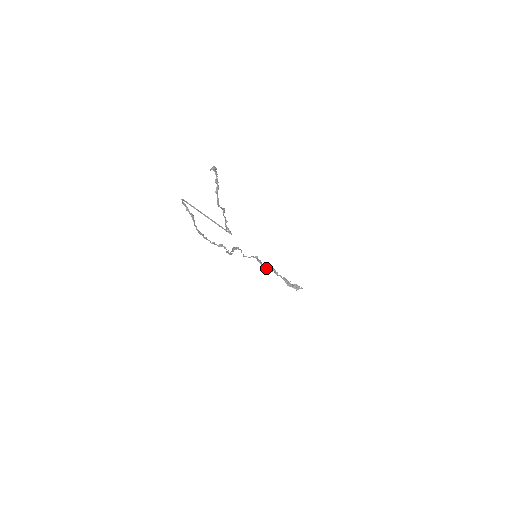
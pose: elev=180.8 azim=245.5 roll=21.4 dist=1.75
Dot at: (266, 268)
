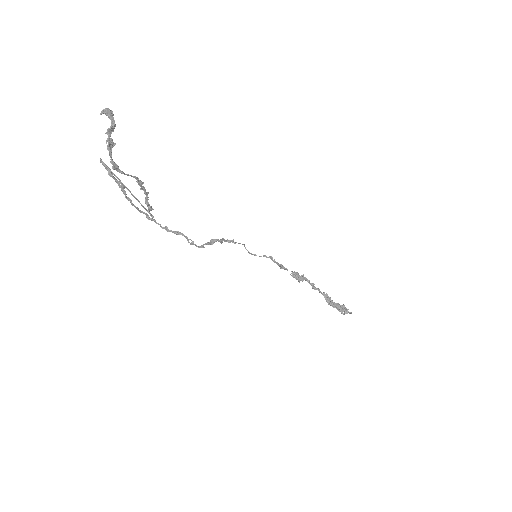
Dot at: (292, 275)
